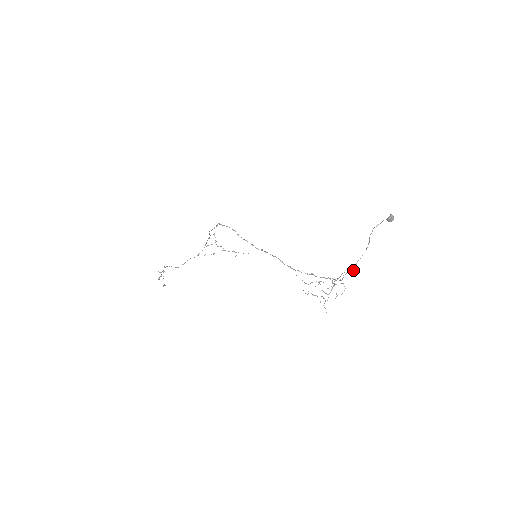
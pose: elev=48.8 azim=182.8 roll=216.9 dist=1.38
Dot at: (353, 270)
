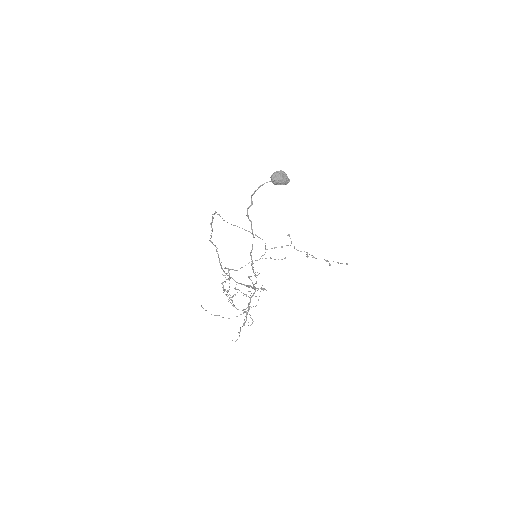
Dot at: (258, 274)
